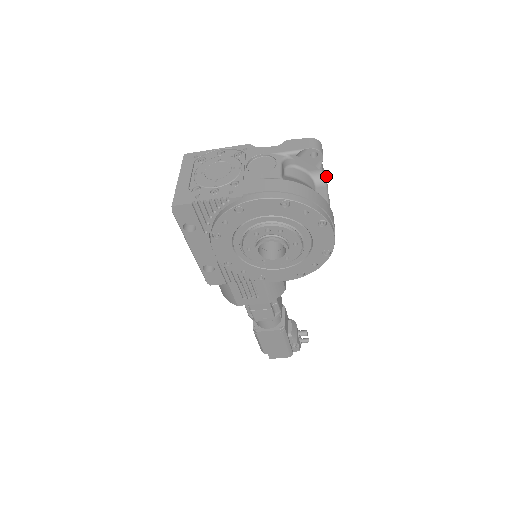
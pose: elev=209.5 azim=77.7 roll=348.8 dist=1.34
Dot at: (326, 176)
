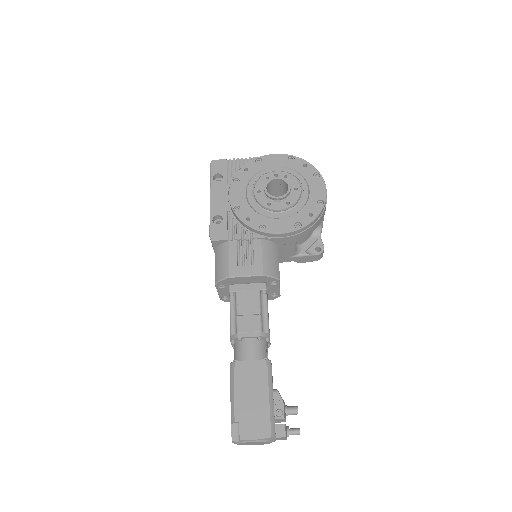
Dot at: occluded
